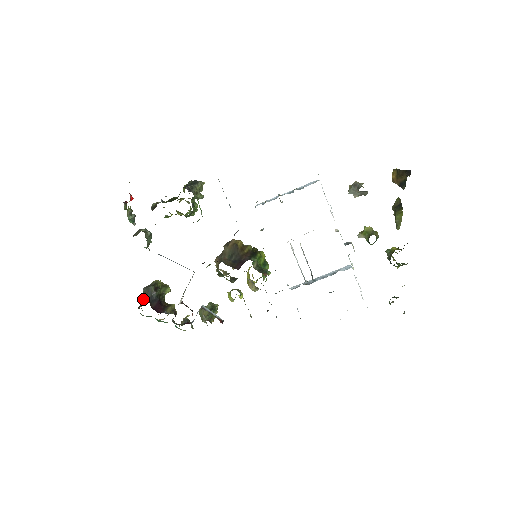
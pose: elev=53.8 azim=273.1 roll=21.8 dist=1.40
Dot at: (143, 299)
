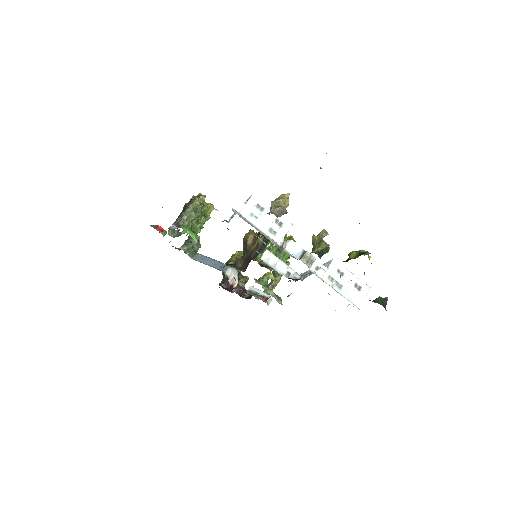
Dot at: occluded
